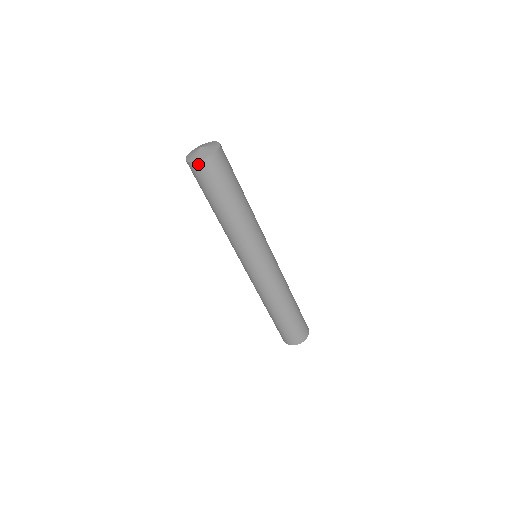
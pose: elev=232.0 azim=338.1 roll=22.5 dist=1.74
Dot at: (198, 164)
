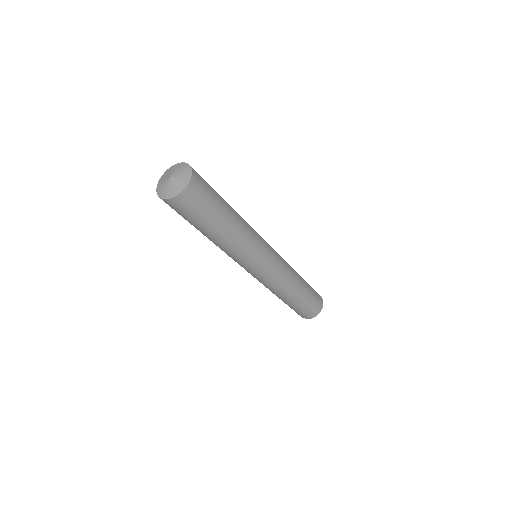
Dot at: (179, 198)
